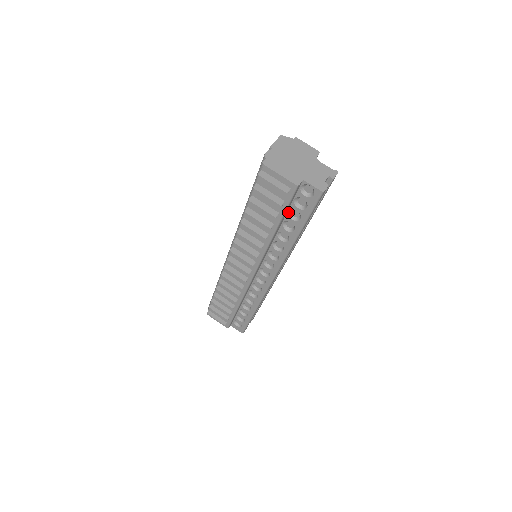
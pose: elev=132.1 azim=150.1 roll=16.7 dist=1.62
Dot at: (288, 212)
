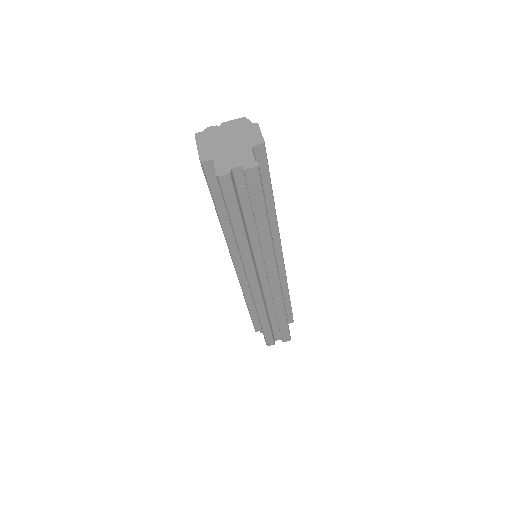
Dot at: occluded
